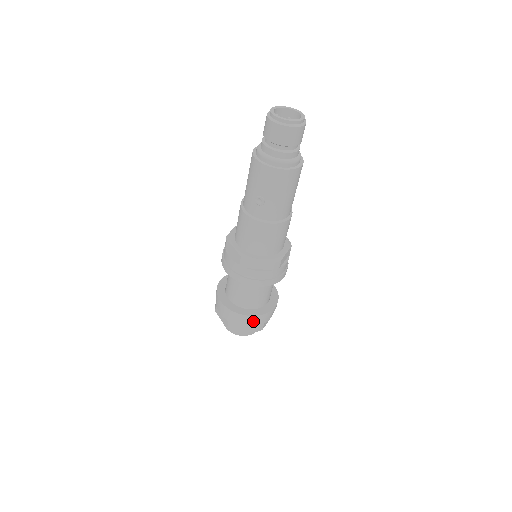
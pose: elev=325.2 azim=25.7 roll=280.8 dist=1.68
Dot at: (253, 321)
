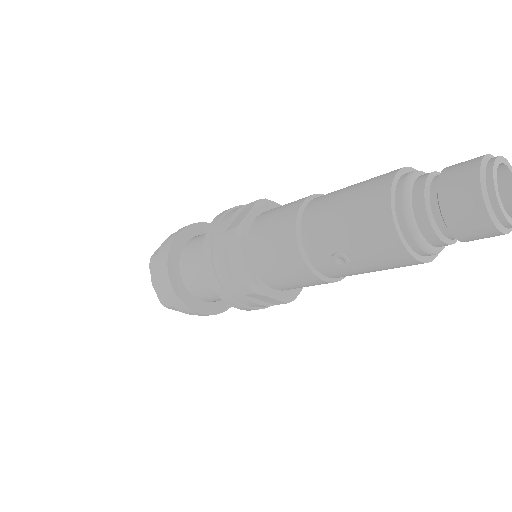
Dot at: occluded
